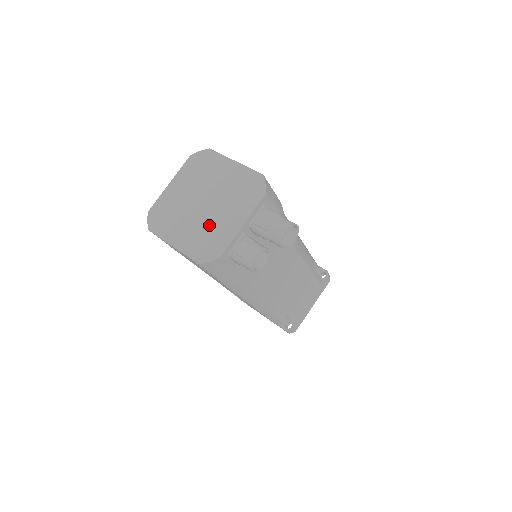
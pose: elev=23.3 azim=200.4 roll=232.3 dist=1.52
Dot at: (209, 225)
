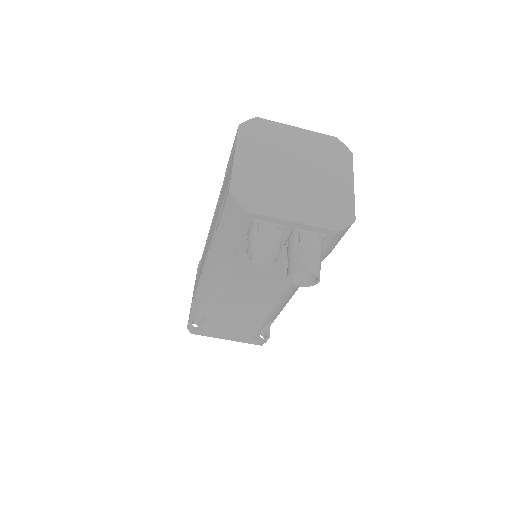
Dot at: (276, 186)
